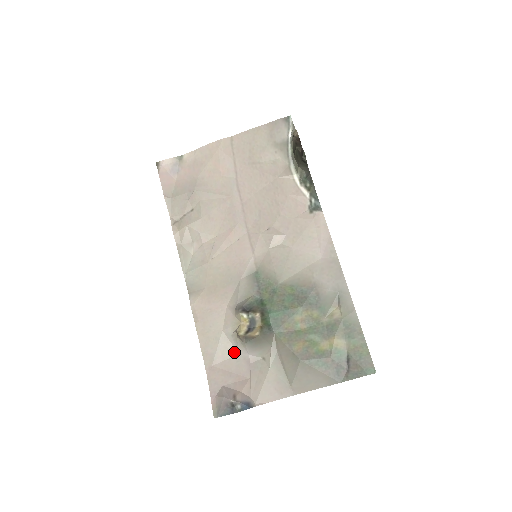
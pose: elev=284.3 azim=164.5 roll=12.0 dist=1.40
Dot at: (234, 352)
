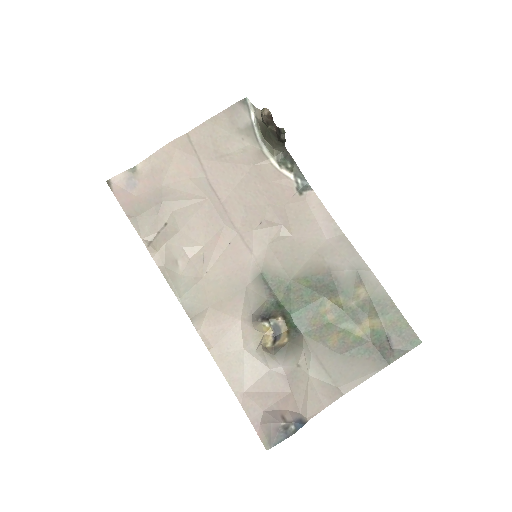
Dot at: (264, 369)
